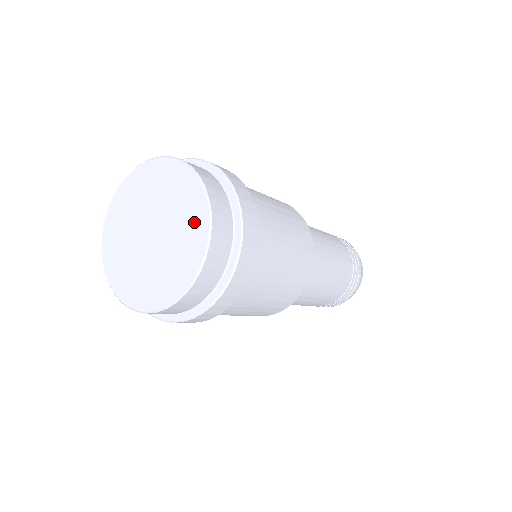
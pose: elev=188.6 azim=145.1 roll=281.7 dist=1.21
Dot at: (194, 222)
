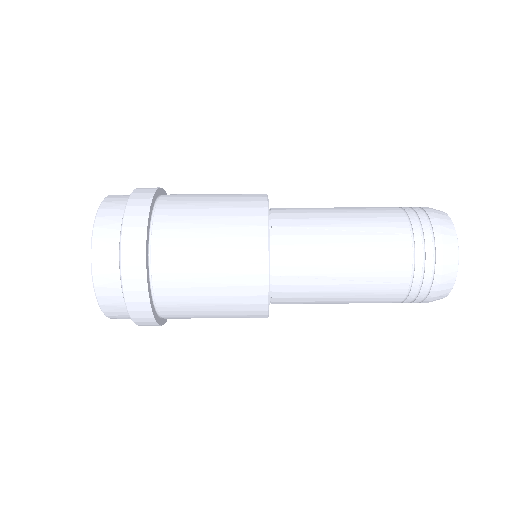
Dot at: occluded
